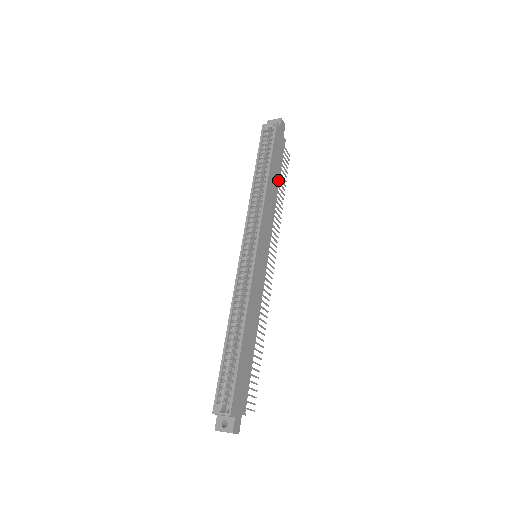
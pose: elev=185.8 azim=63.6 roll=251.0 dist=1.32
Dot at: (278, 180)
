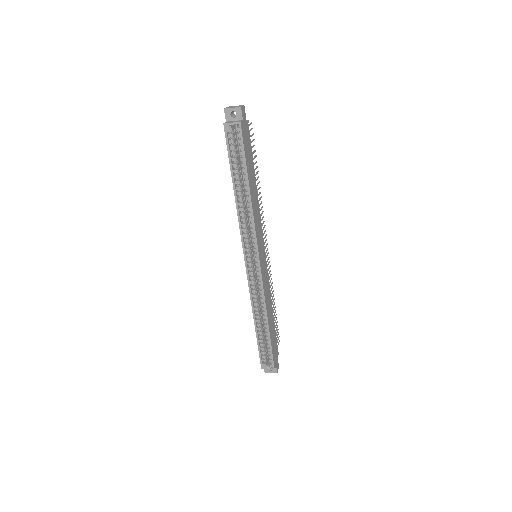
Dot at: (254, 175)
